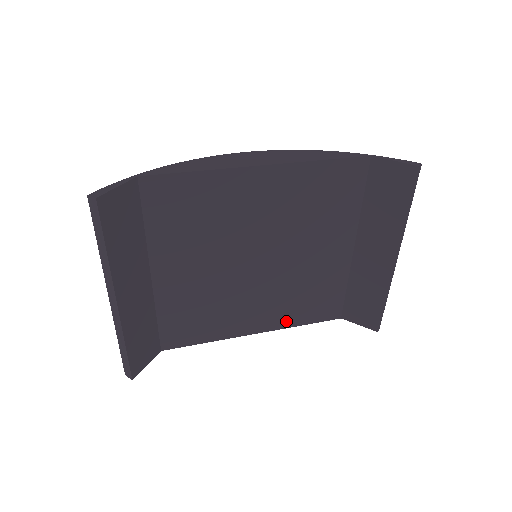
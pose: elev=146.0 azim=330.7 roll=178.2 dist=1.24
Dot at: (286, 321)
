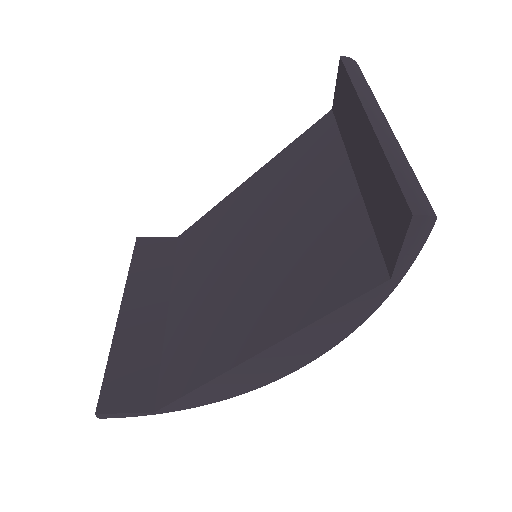
Dot at: (293, 319)
